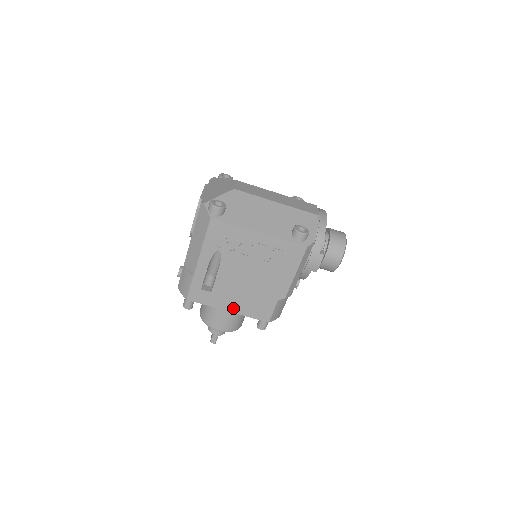
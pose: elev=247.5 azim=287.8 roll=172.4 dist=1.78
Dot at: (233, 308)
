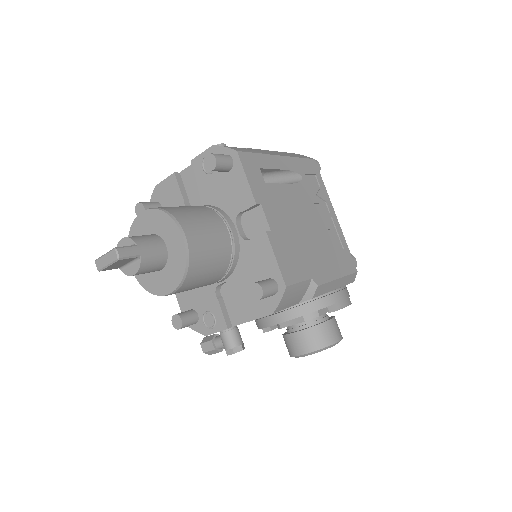
Dot at: (268, 223)
